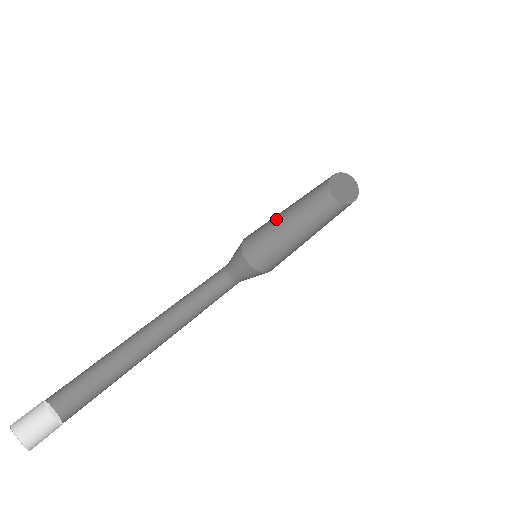
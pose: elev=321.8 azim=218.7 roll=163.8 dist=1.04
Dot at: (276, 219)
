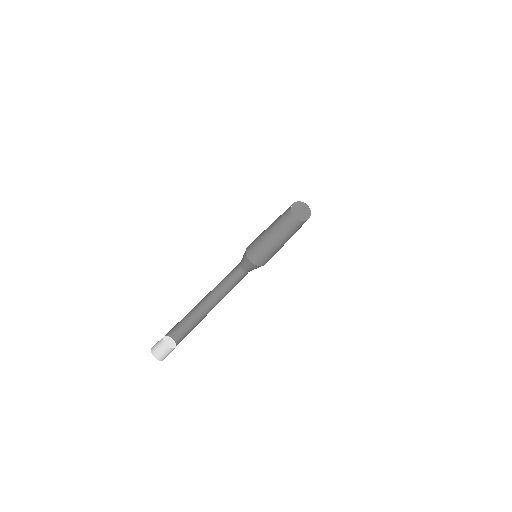
Dot at: (263, 233)
